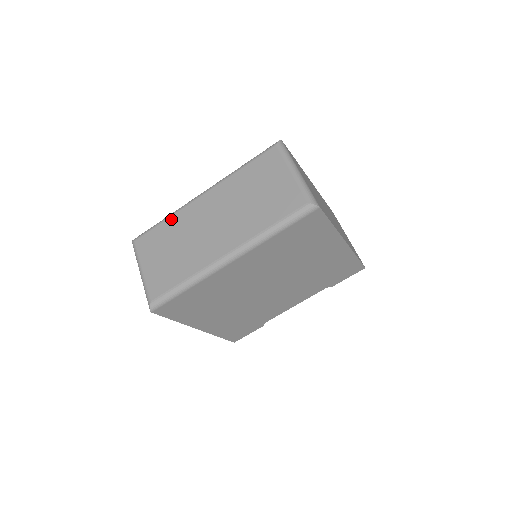
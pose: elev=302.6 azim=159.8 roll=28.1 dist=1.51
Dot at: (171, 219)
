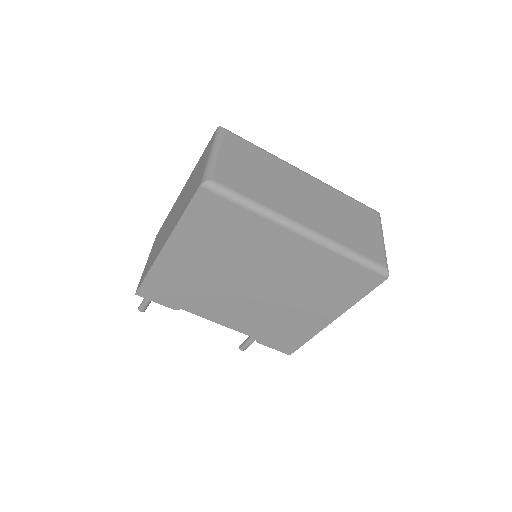
Dot at: (271, 156)
